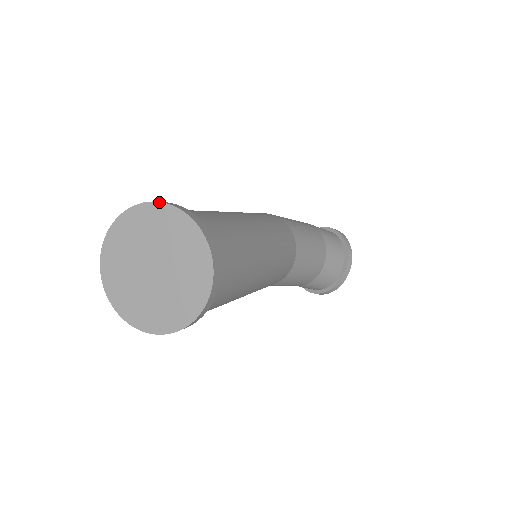
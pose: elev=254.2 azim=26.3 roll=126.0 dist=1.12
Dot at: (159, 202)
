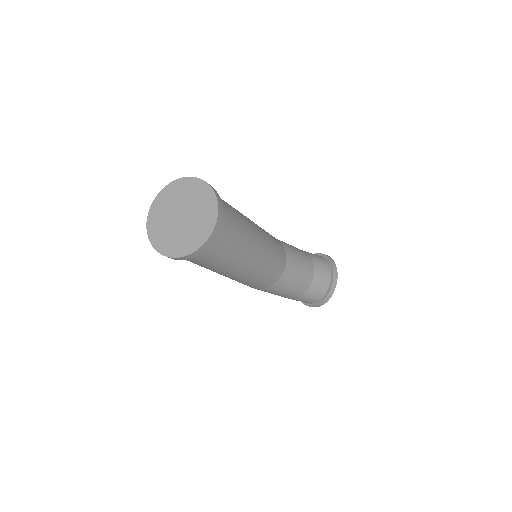
Dot at: (175, 180)
